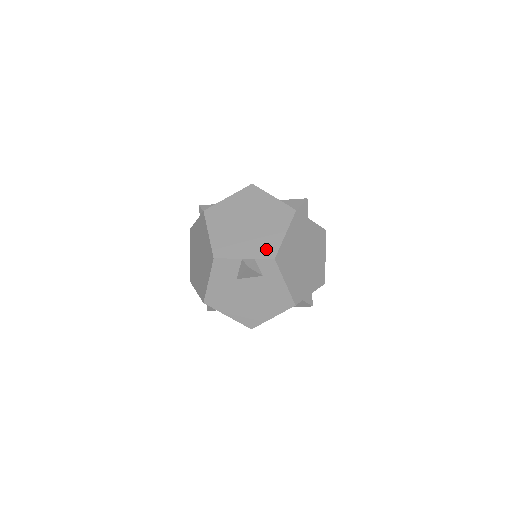
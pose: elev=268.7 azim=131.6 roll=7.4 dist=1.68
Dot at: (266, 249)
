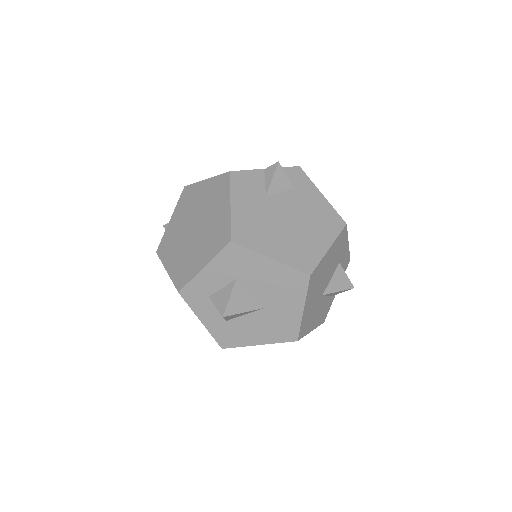
Dot at: occluded
